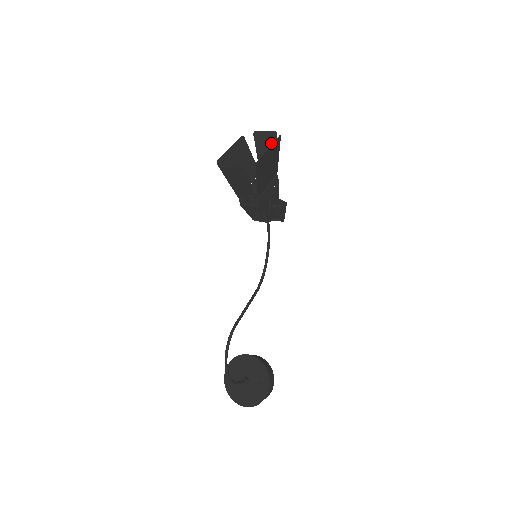
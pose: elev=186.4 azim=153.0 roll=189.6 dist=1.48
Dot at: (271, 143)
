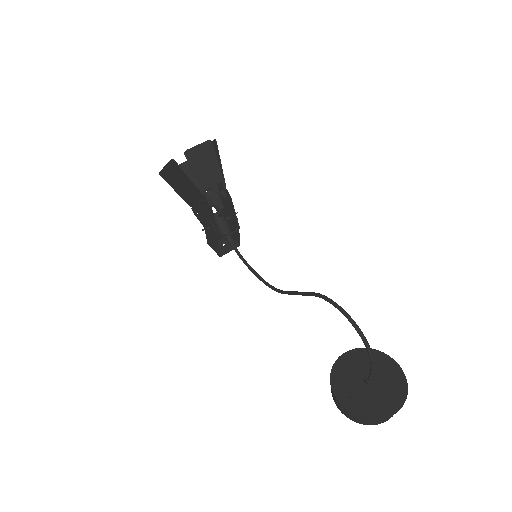
Dot at: (188, 173)
